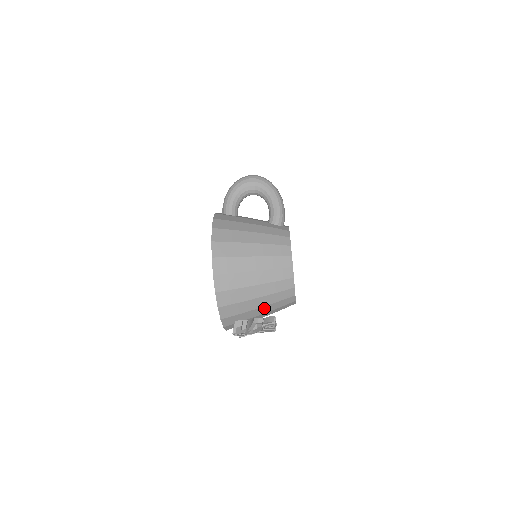
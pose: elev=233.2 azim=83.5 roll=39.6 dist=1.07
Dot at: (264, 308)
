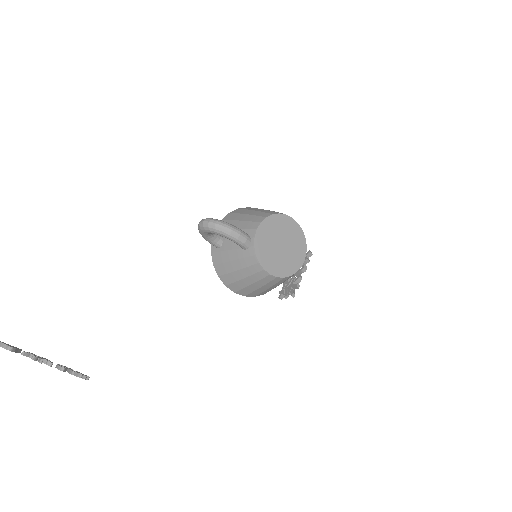
Dot at: occluded
